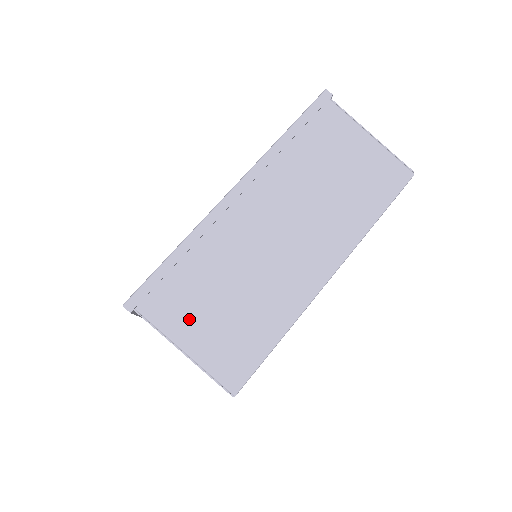
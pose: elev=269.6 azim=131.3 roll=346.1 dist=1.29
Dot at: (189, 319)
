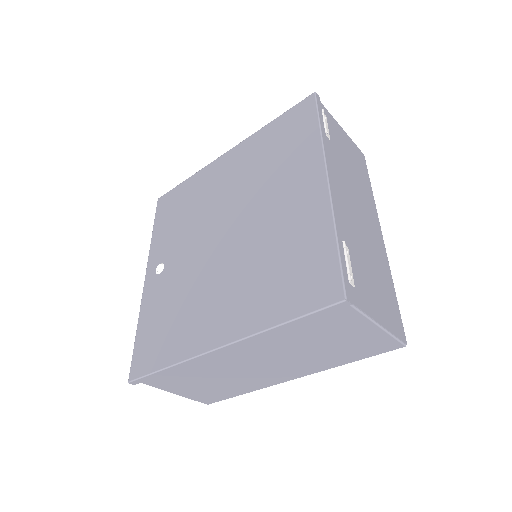
Dot at: (178, 386)
